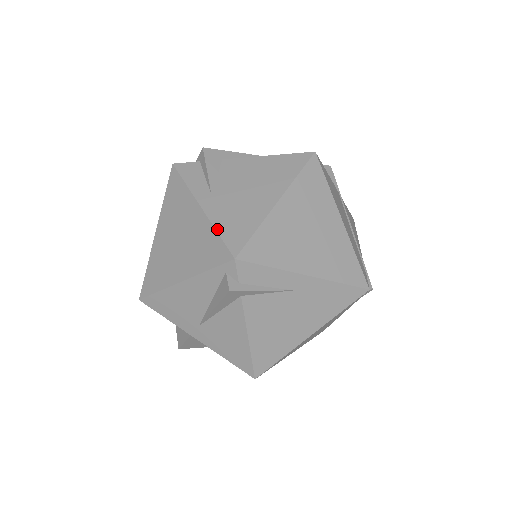
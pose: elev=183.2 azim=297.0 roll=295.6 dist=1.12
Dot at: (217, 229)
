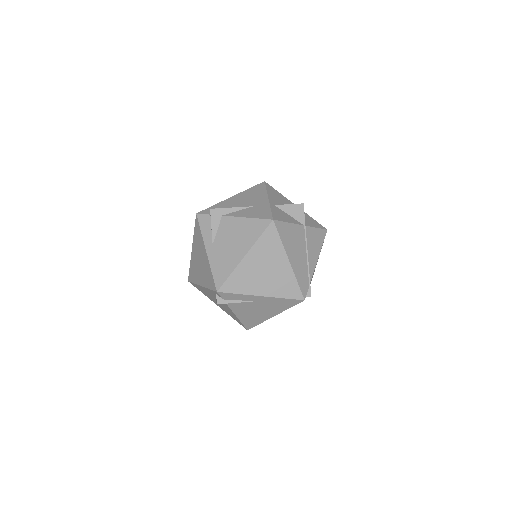
Dot at: (212, 270)
